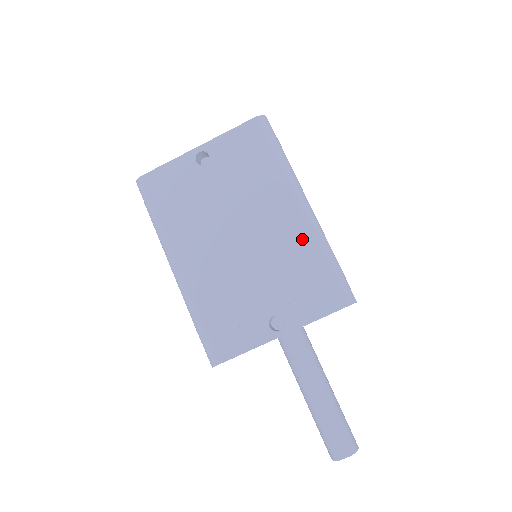
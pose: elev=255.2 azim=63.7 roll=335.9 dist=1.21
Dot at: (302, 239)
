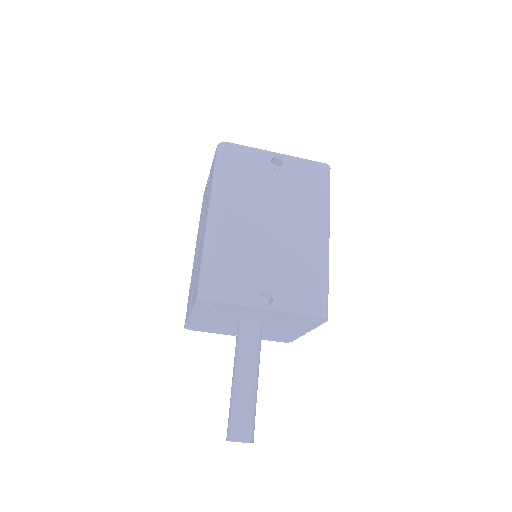
Dot at: (316, 255)
